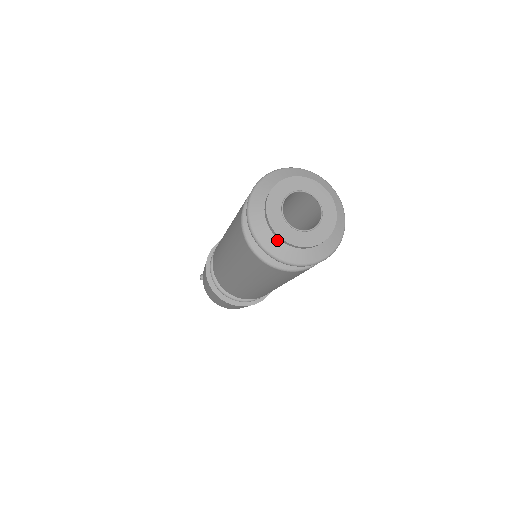
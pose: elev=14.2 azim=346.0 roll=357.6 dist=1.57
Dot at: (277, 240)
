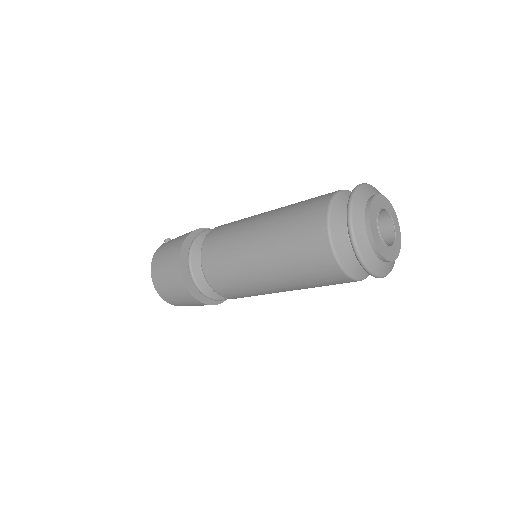
Dot at: (364, 217)
